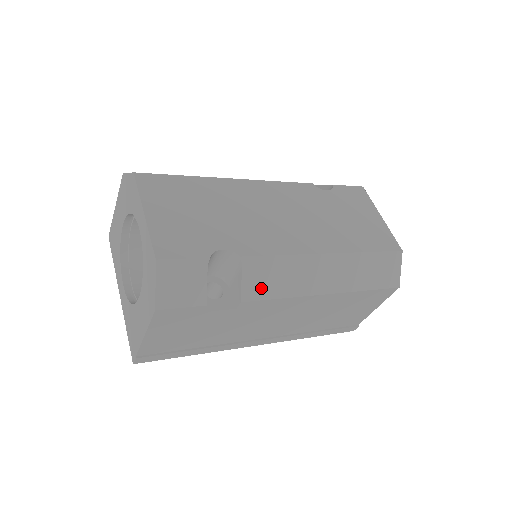
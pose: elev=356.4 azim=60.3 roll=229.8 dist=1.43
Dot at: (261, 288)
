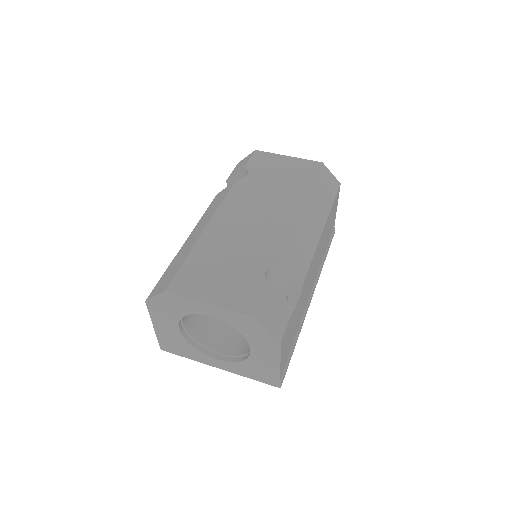
Dot at: (300, 266)
